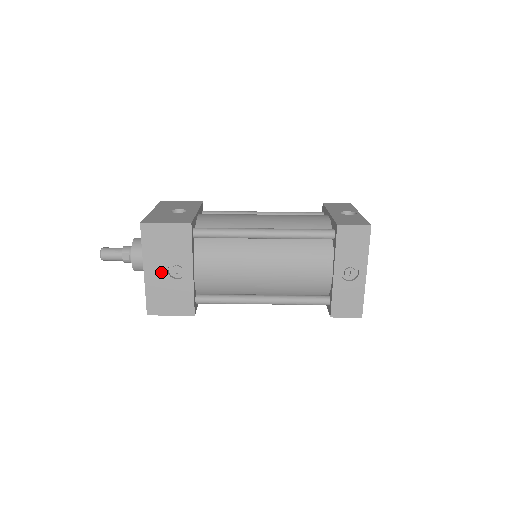
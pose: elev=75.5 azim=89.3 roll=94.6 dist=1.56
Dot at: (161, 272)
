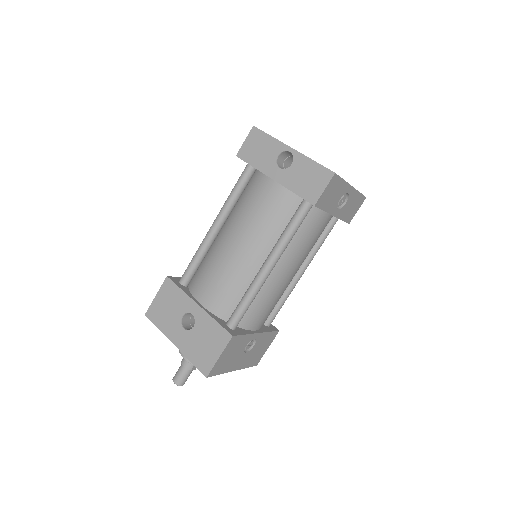
Dot at: (243, 358)
